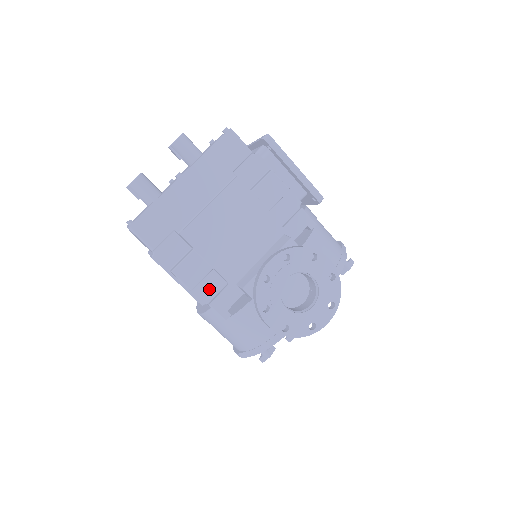
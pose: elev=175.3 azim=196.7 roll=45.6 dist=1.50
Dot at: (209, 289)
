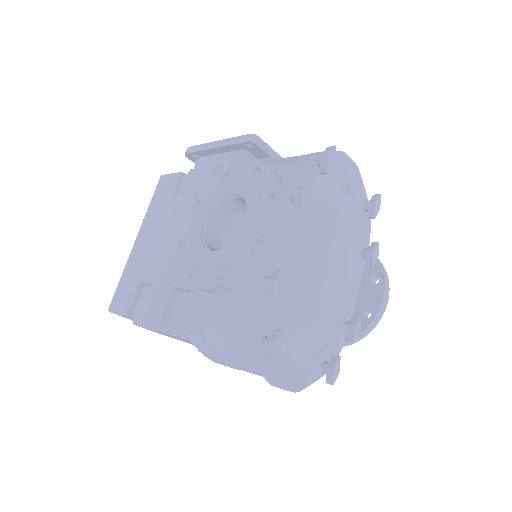
Dot at: (183, 315)
